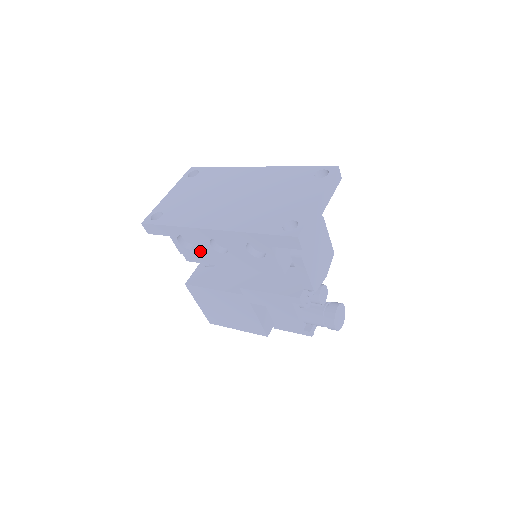
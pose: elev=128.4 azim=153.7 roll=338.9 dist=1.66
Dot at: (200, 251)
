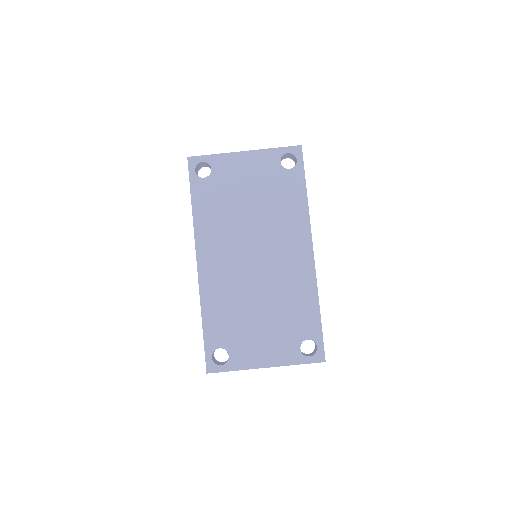
Dot at: occluded
